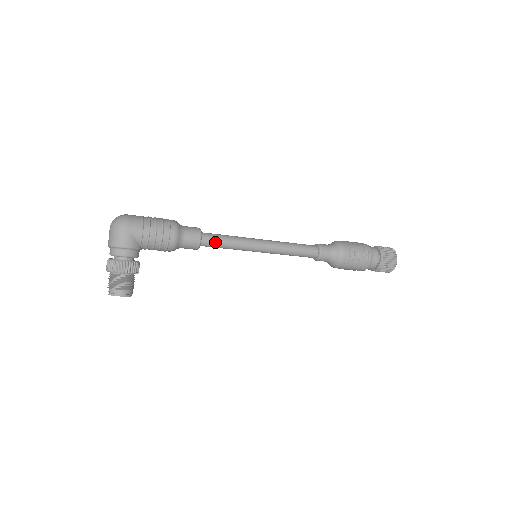
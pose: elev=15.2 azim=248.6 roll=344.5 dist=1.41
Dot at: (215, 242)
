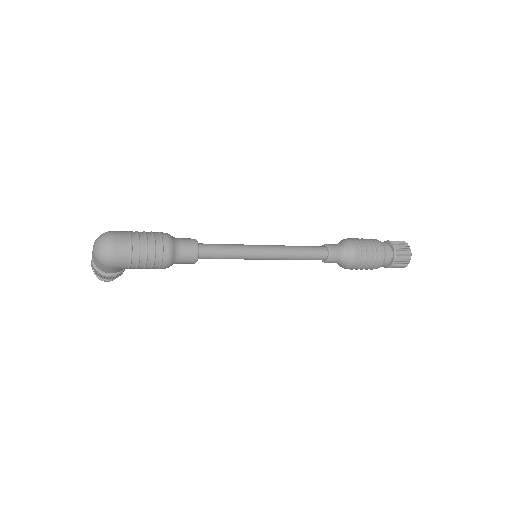
Dot at: occluded
